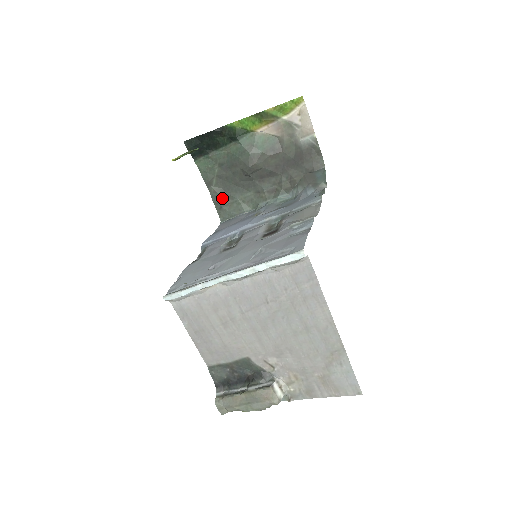
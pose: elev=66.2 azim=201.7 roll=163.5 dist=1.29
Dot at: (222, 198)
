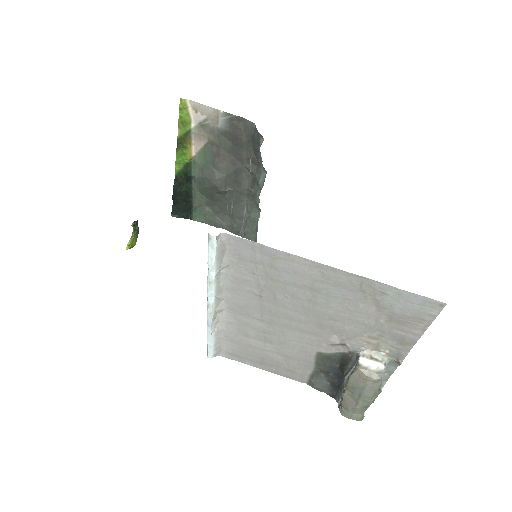
Dot at: (236, 225)
